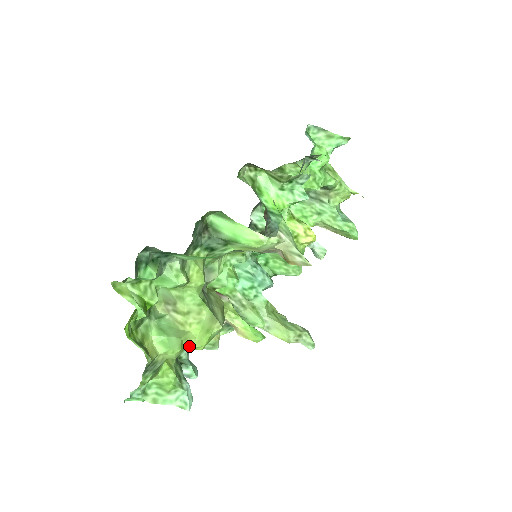
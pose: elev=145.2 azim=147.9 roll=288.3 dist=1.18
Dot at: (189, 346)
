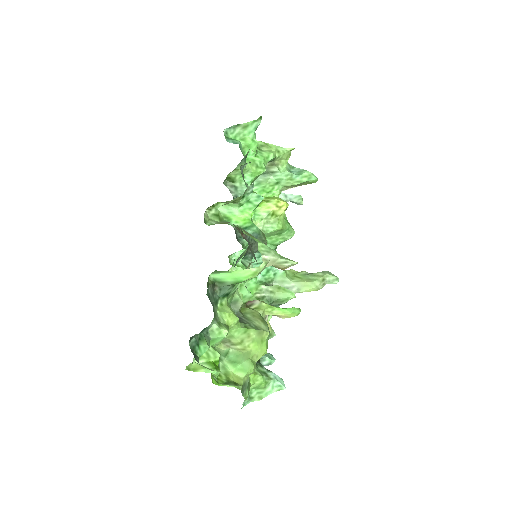
Dot at: (257, 359)
